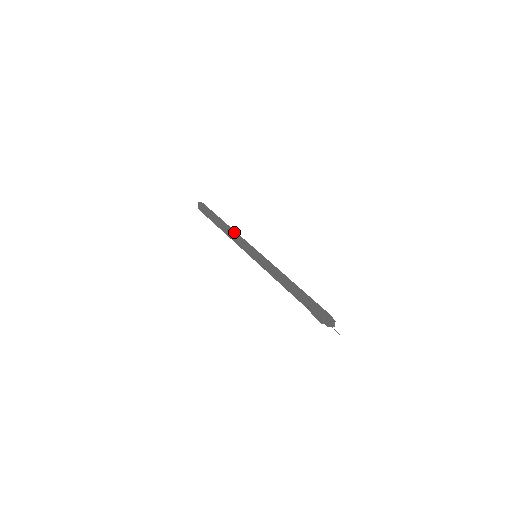
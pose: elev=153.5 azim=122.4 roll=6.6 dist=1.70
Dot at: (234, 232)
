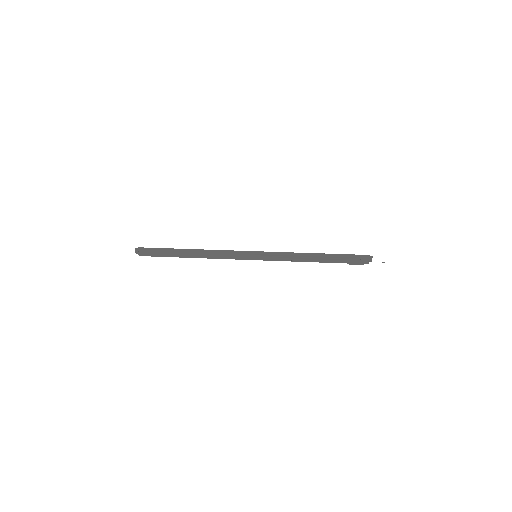
Dot at: (213, 251)
